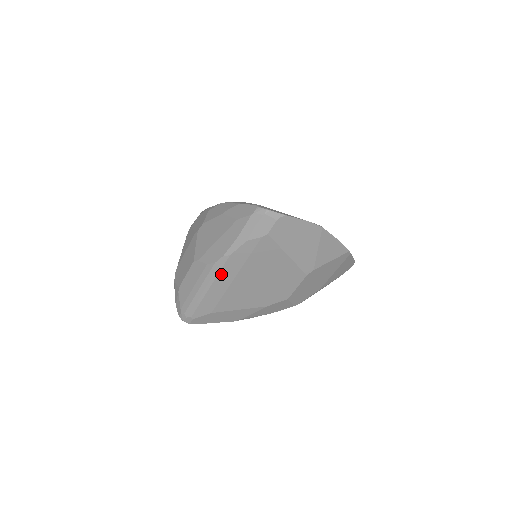
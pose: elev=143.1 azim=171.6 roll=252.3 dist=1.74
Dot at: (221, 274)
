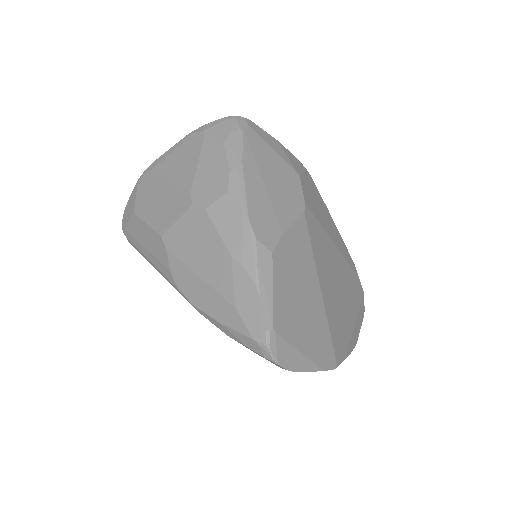
Dot at: occluded
